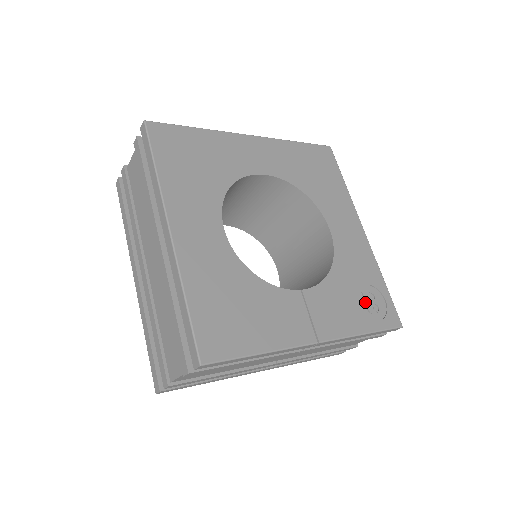
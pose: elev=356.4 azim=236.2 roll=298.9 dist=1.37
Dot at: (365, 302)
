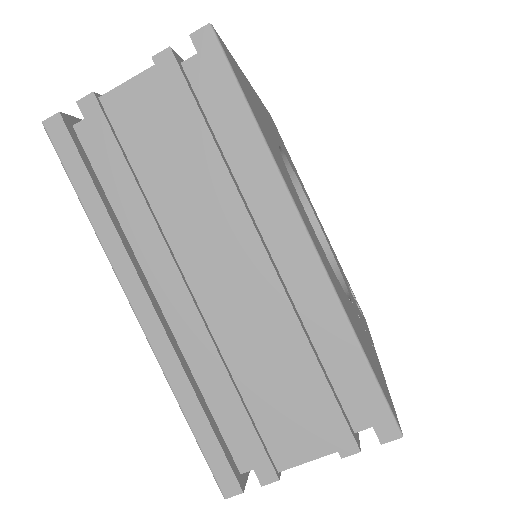
Dot at: occluded
